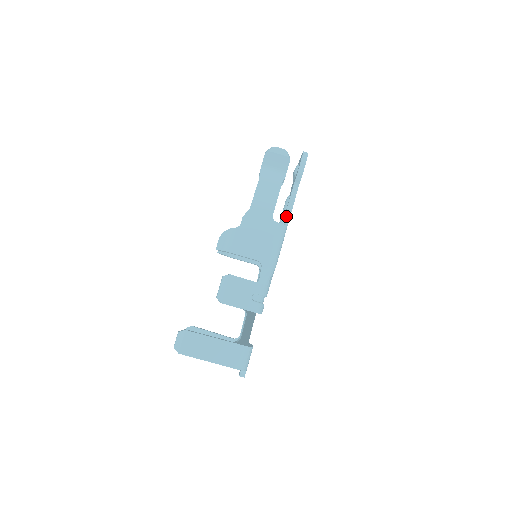
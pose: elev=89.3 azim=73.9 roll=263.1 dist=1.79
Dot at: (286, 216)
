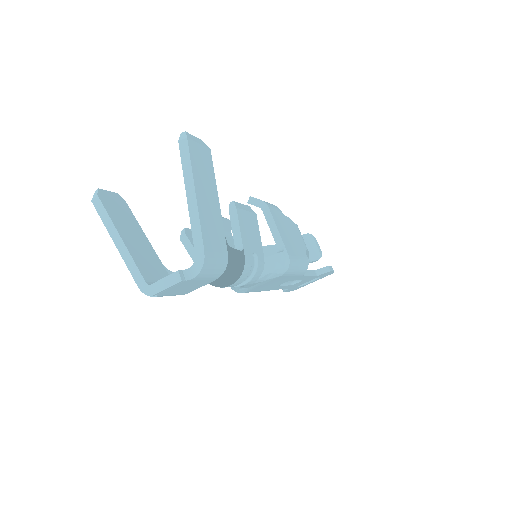
Dot at: occluded
